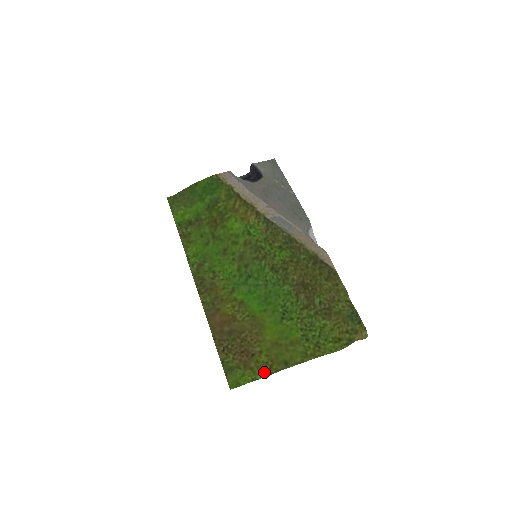
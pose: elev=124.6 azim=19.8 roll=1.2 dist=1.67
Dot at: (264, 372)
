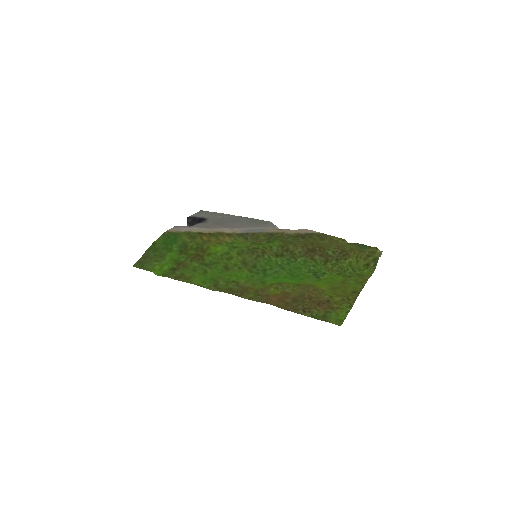
Dot at: (348, 304)
